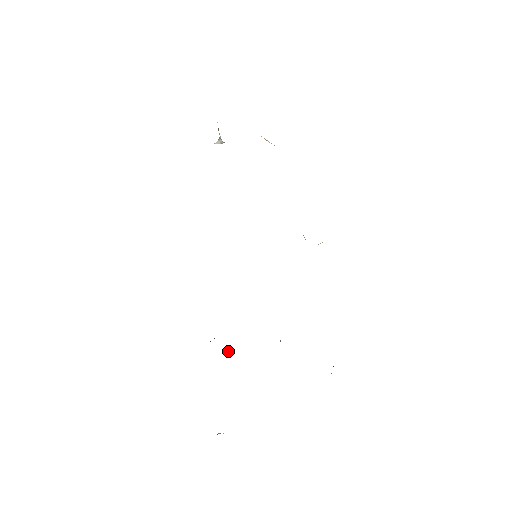
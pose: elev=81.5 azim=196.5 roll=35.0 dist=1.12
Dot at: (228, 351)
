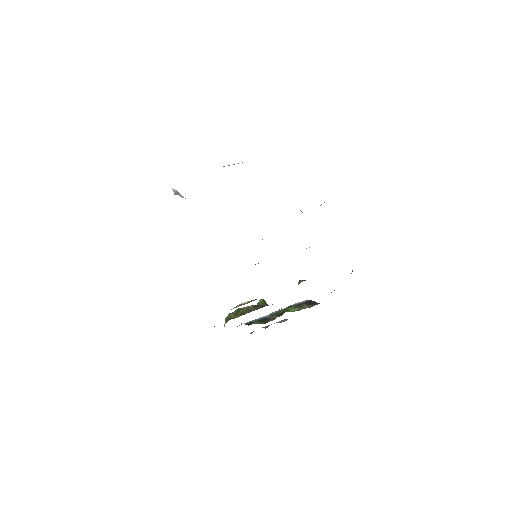
Dot at: (256, 306)
